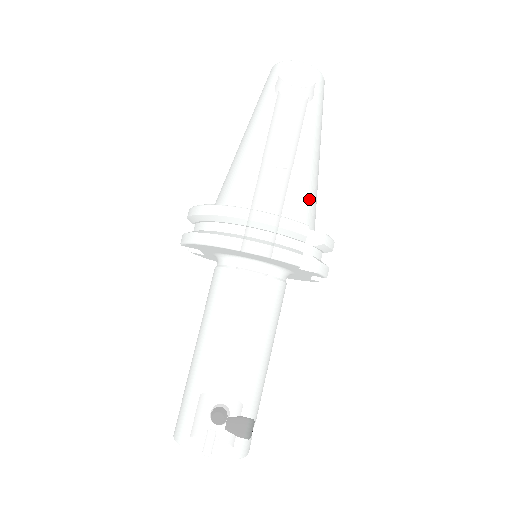
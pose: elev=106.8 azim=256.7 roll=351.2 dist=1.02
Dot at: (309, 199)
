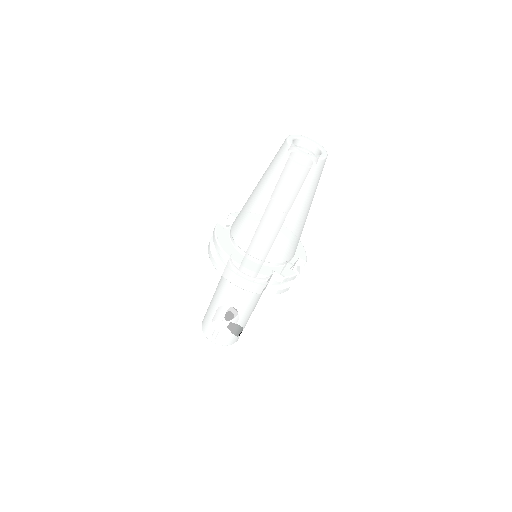
Dot at: (285, 249)
